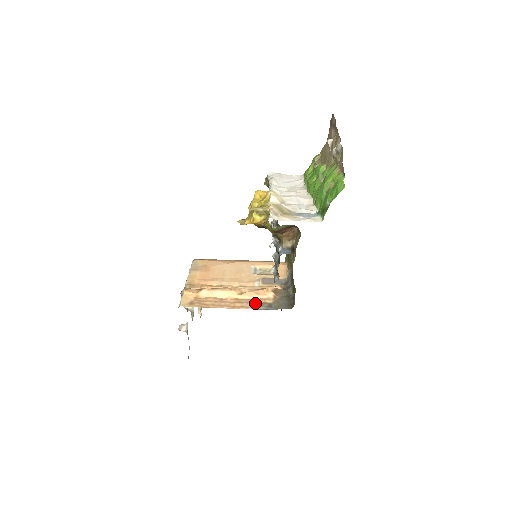
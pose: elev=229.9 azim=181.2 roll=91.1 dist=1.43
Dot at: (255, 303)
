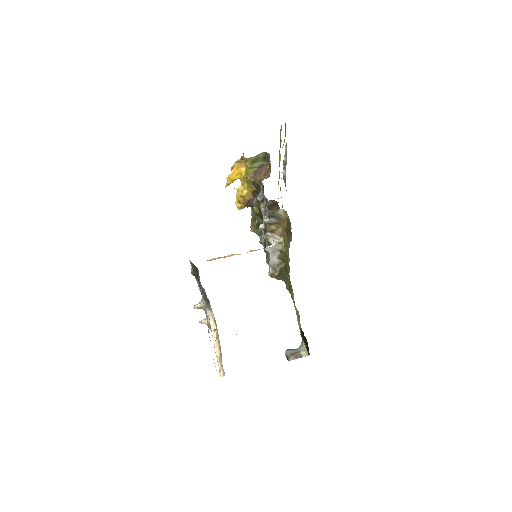
Dot at: occluded
